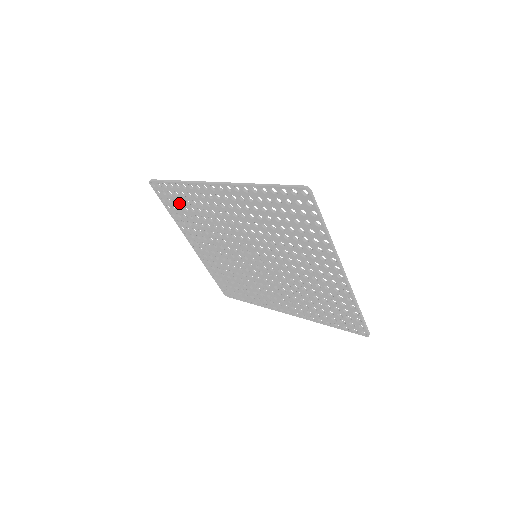
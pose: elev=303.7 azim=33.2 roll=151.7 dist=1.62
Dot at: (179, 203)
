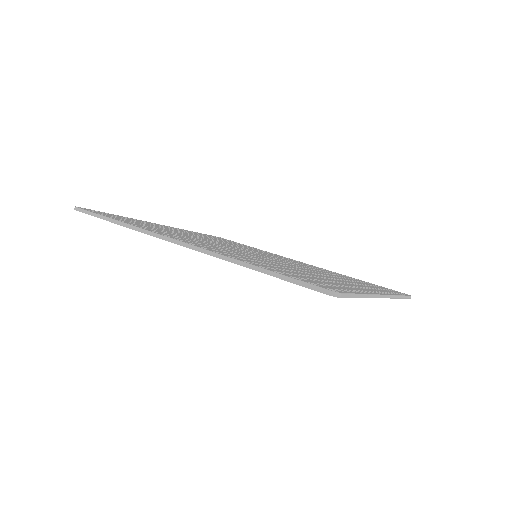
Dot at: occluded
